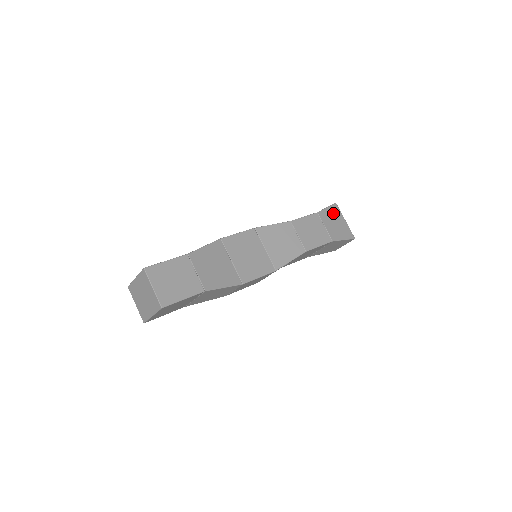
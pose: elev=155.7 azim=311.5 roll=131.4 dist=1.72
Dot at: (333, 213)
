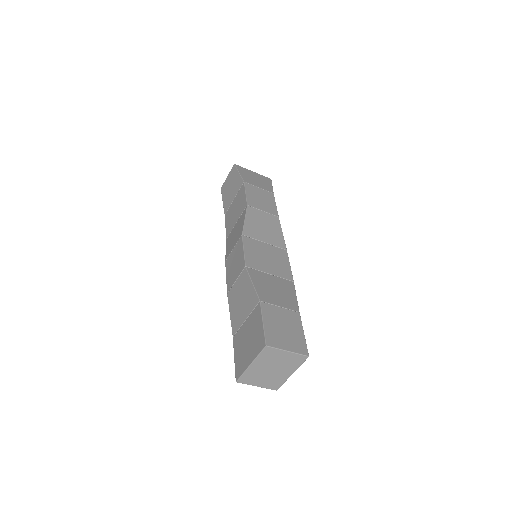
Dot at: (245, 173)
